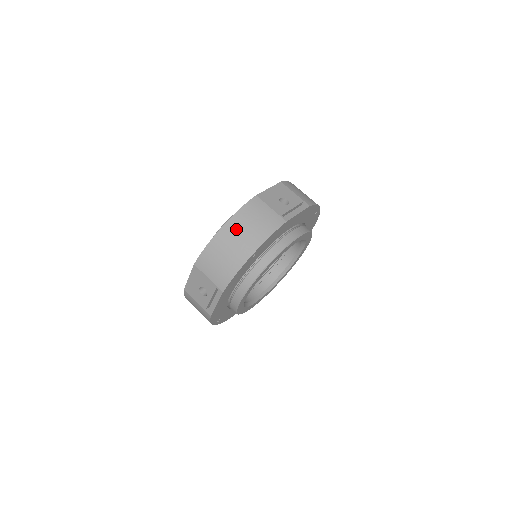
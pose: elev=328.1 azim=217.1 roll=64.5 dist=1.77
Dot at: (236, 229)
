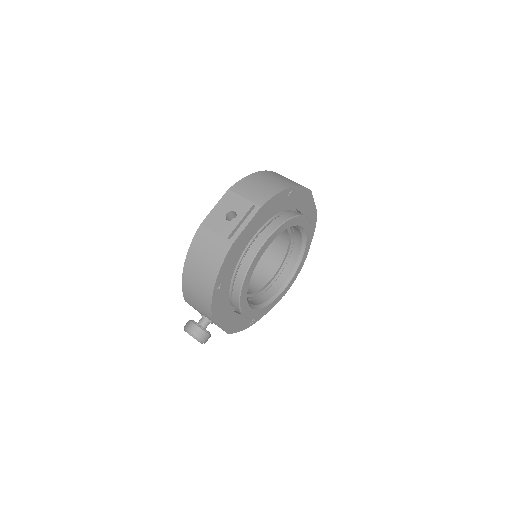
Dot at: (273, 175)
